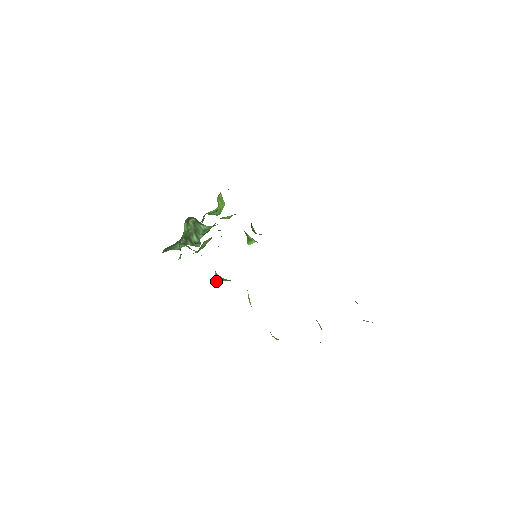
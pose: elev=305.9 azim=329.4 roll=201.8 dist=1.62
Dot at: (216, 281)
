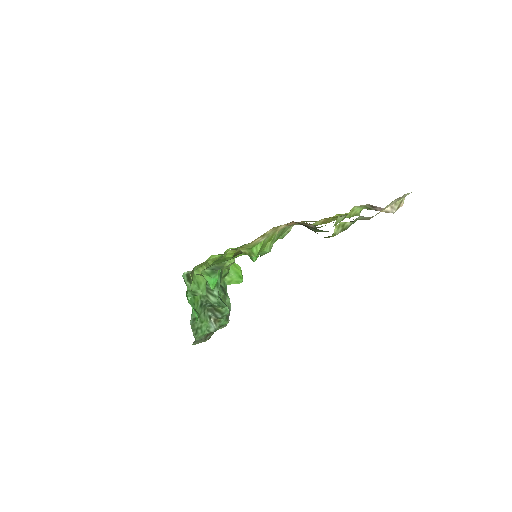
Dot at: (209, 286)
